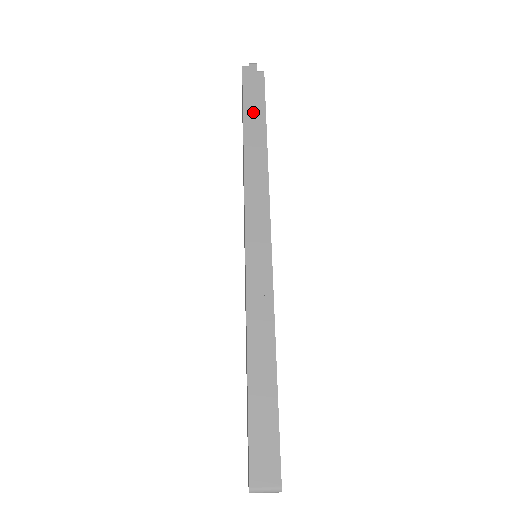
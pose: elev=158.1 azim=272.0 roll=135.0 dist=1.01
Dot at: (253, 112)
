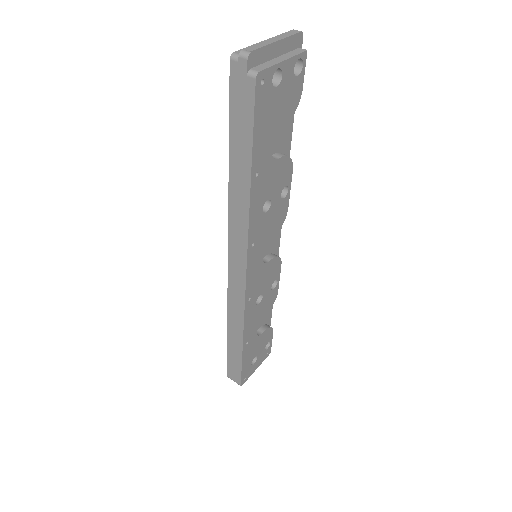
Dot at: (239, 143)
